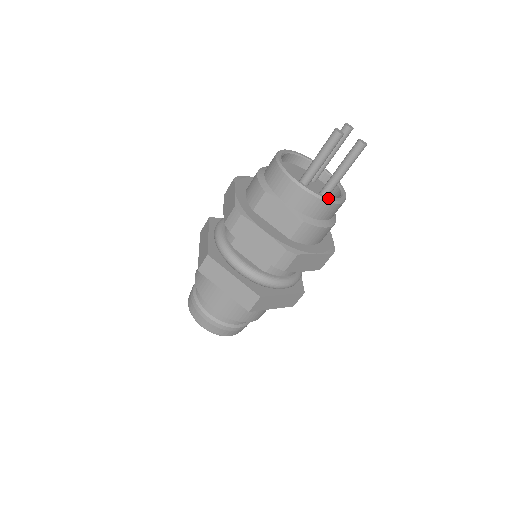
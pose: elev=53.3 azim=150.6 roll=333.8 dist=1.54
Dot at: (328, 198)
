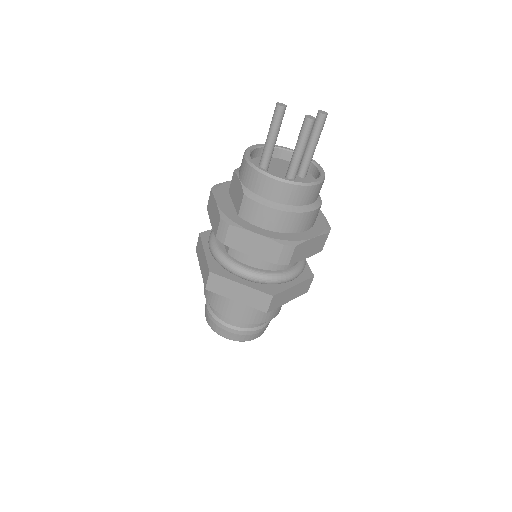
Dot at: (267, 172)
